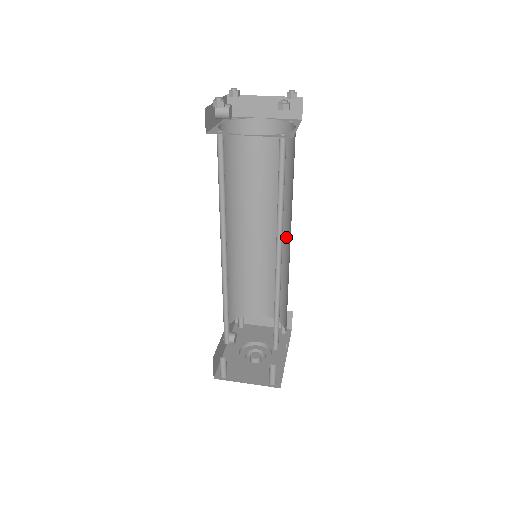
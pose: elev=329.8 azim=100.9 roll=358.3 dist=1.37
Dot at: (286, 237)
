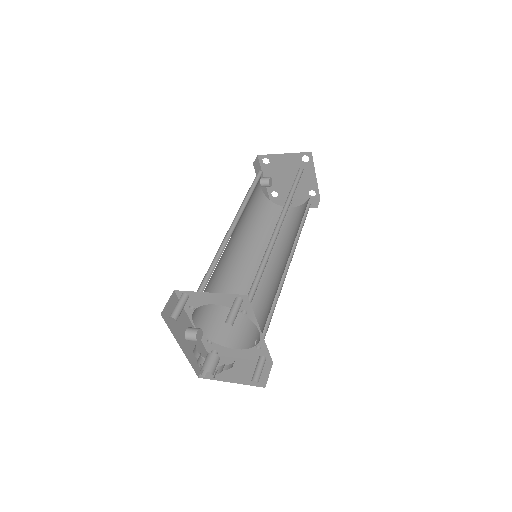
Dot at: (287, 260)
